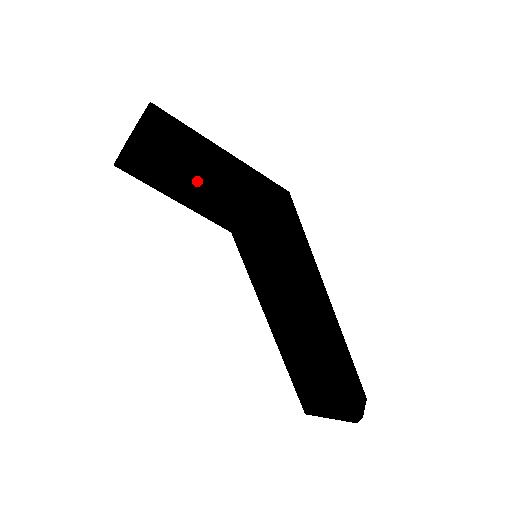
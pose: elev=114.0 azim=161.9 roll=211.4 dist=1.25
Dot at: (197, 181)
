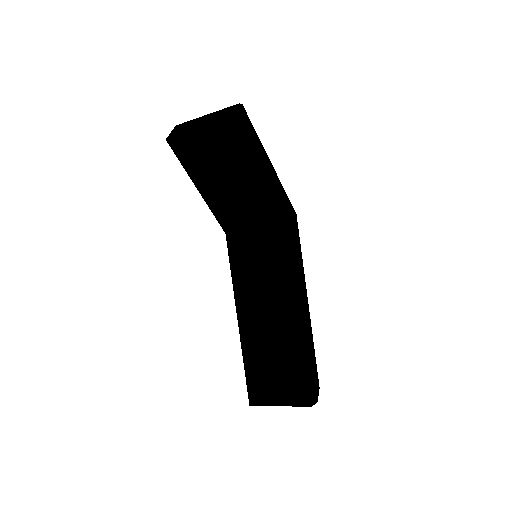
Dot at: (241, 179)
